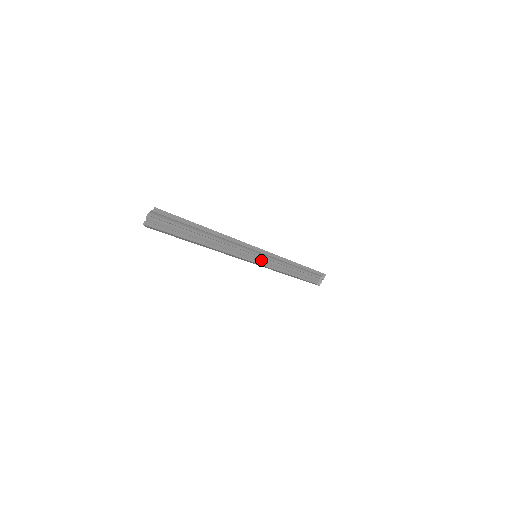
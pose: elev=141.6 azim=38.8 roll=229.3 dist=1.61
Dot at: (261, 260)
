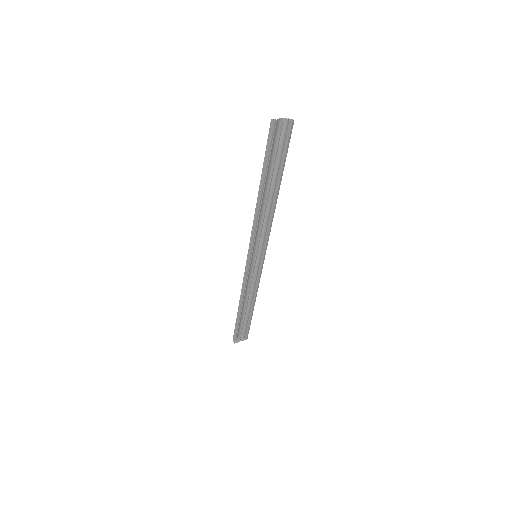
Dot at: (250, 265)
